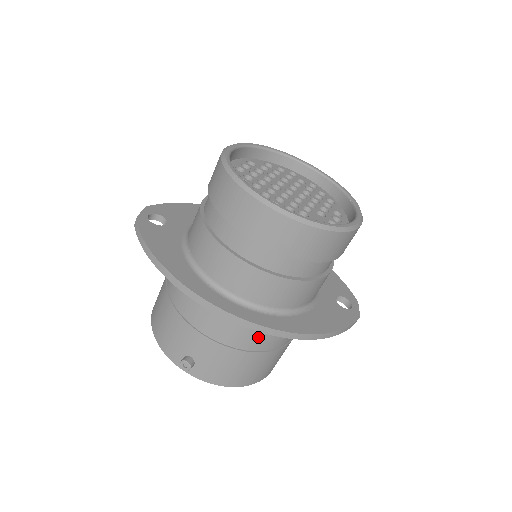
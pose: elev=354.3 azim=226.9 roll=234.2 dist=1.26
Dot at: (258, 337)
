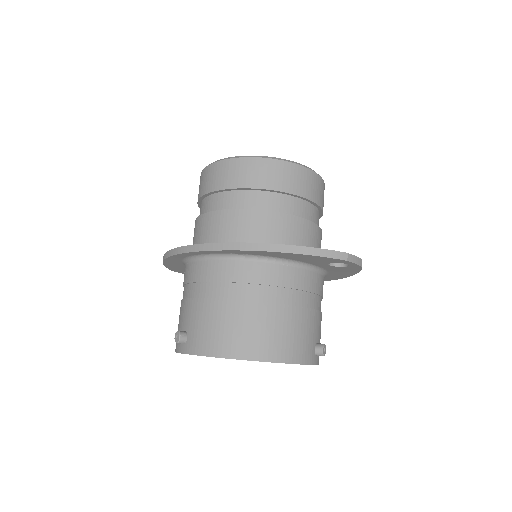
Dot at: (228, 277)
